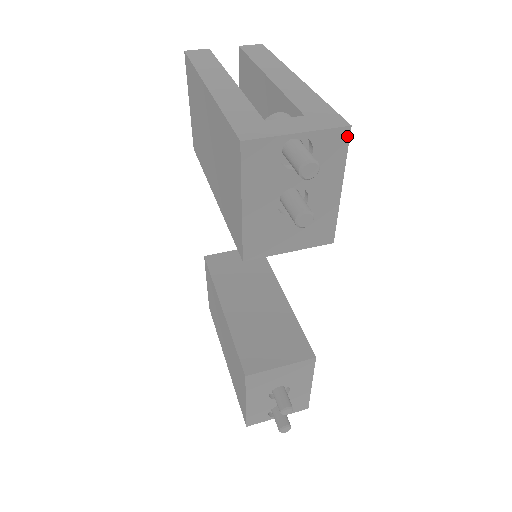
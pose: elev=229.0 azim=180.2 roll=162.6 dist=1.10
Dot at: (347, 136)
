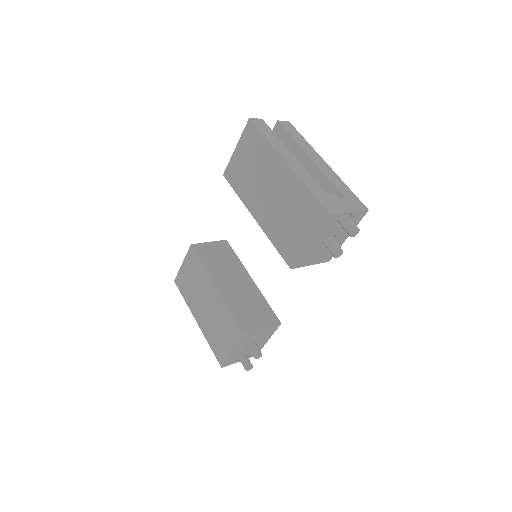
Dot at: (365, 214)
